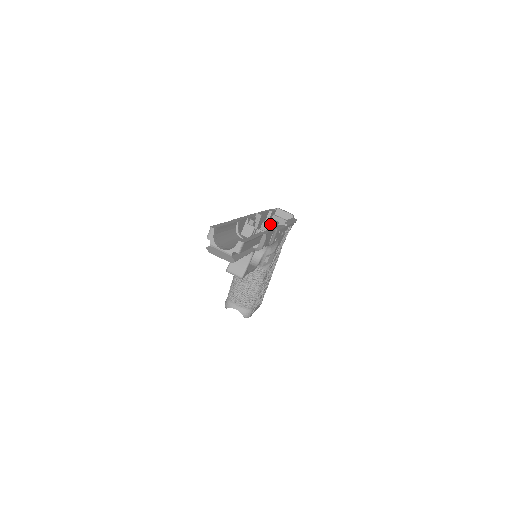
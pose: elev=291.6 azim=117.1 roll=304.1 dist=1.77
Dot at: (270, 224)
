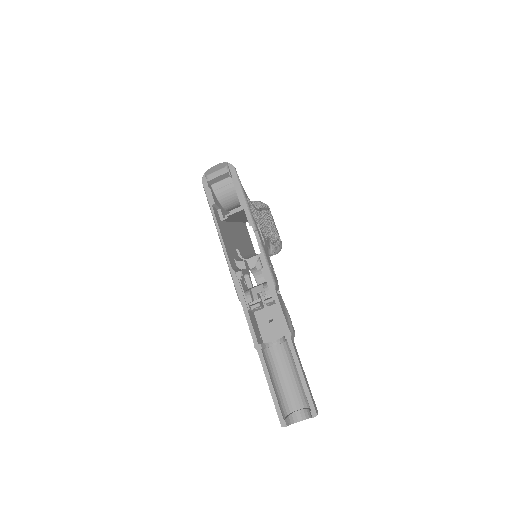
Dot at: (229, 217)
